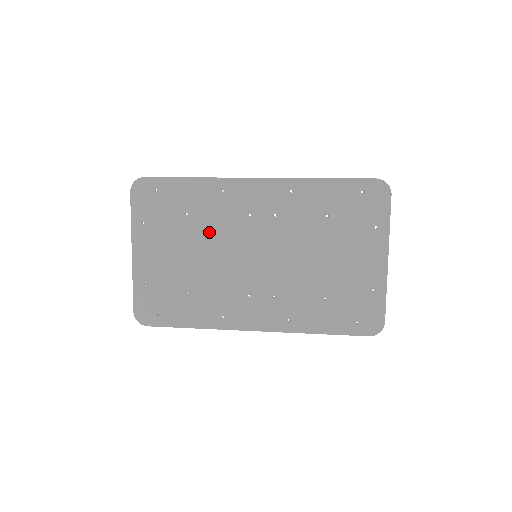
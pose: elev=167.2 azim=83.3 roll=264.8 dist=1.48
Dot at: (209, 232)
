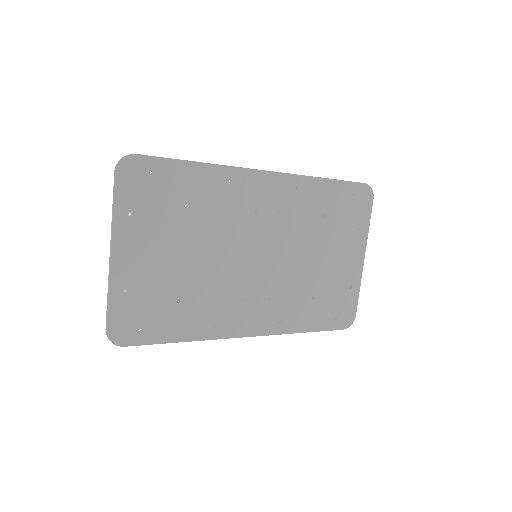
Dot at: (211, 229)
